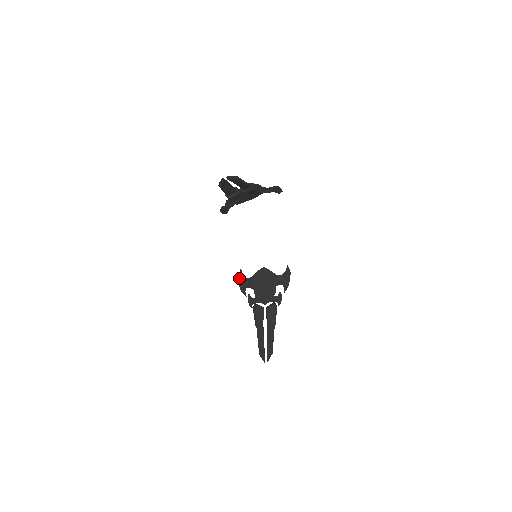
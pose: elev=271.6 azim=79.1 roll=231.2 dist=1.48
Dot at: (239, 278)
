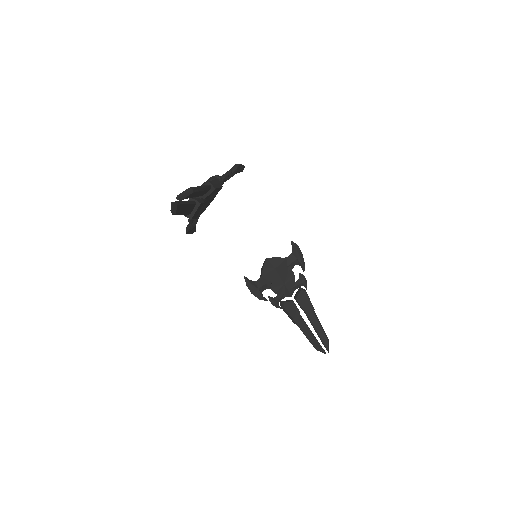
Dot at: (248, 287)
